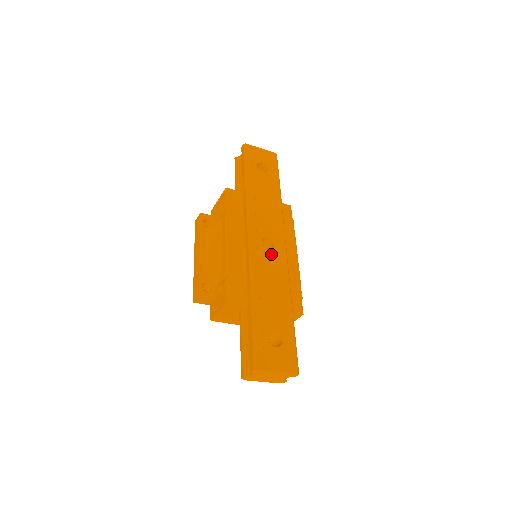
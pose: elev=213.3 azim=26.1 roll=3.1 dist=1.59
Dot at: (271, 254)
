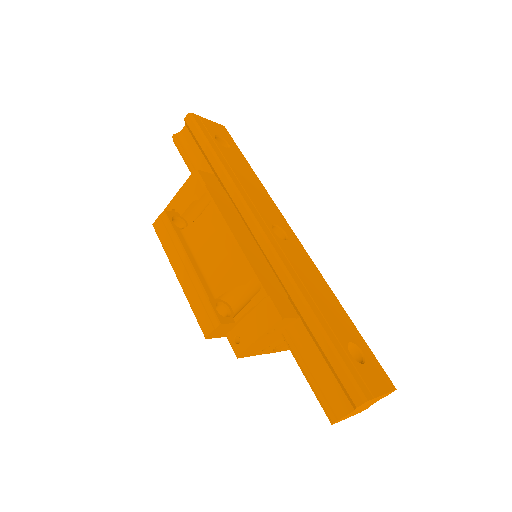
Dot at: (290, 246)
